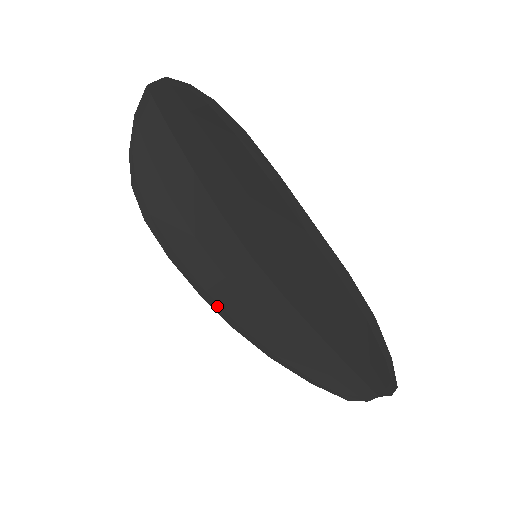
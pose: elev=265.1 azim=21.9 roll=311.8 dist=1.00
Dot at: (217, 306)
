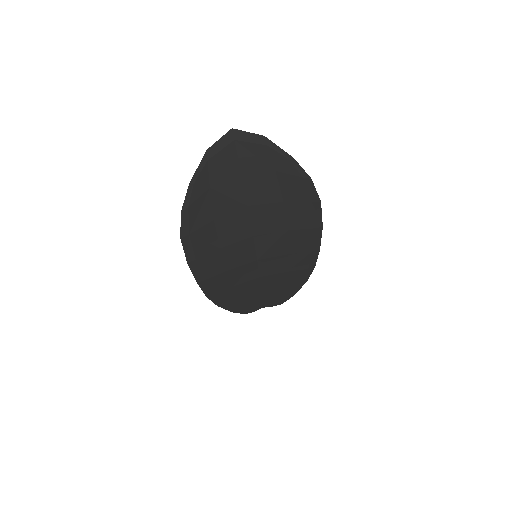
Dot at: (206, 287)
